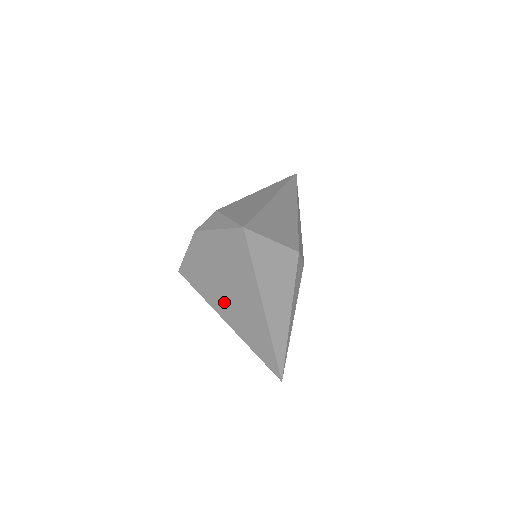
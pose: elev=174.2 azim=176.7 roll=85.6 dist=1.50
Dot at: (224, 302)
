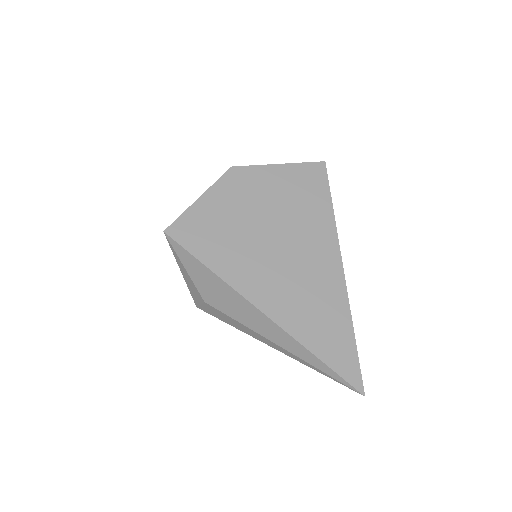
Dot at: (264, 271)
